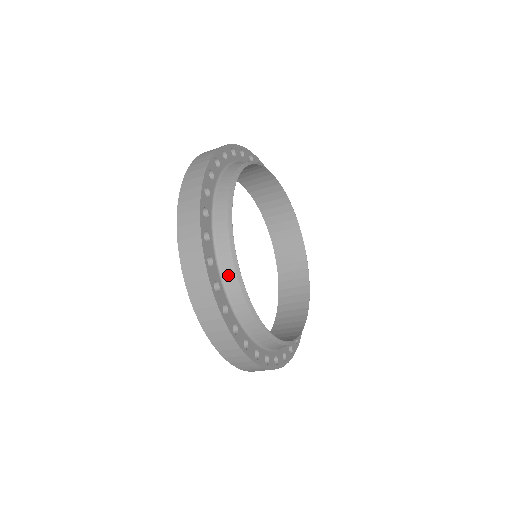
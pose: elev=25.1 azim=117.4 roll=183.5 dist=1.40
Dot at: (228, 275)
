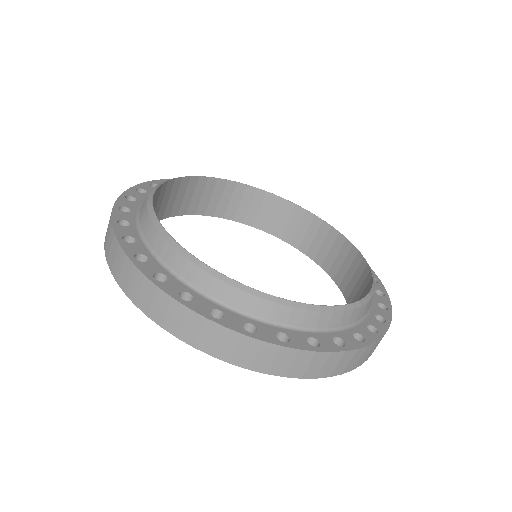
Dot at: occluded
